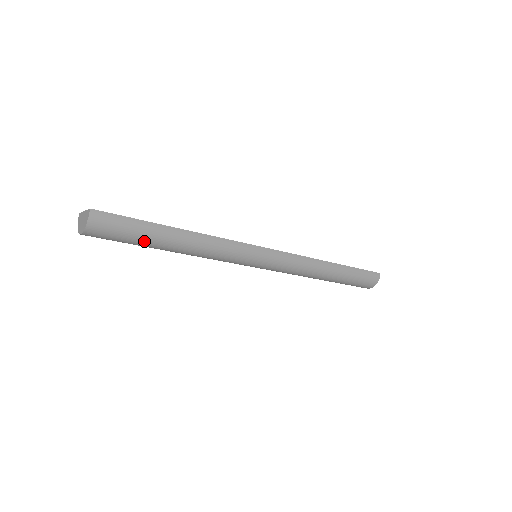
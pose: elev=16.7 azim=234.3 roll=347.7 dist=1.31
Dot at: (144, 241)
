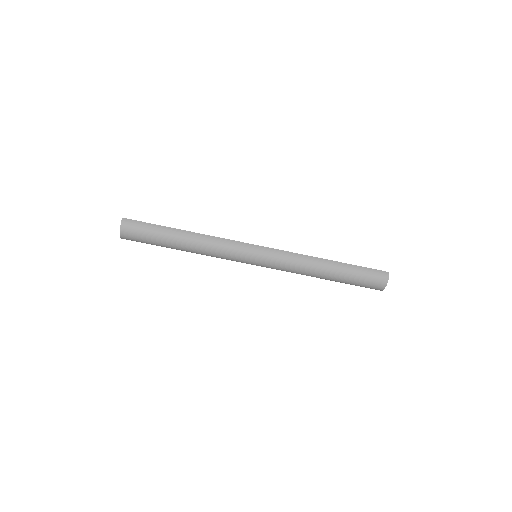
Dot at: (160, 240)
